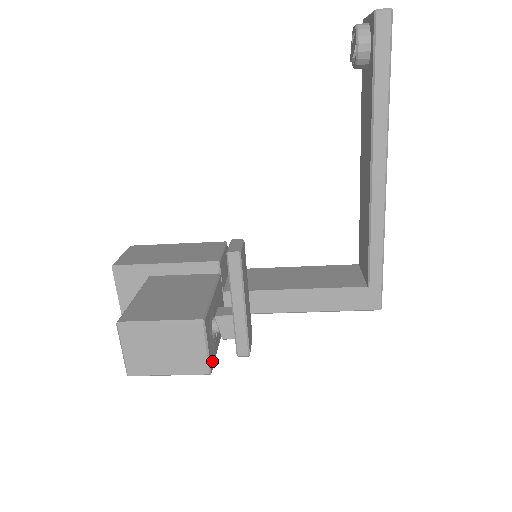
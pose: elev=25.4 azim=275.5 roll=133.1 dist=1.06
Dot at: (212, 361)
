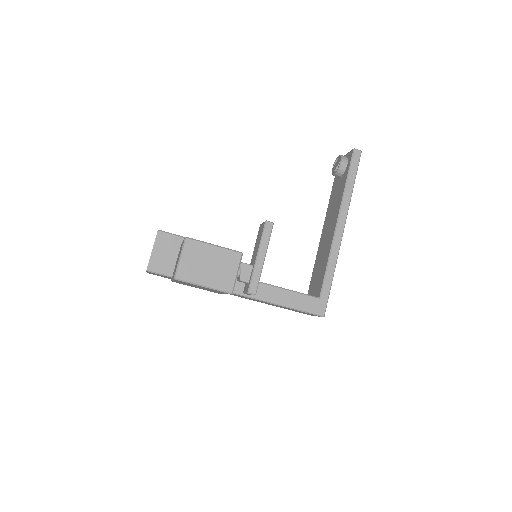
Dot at: occluded
